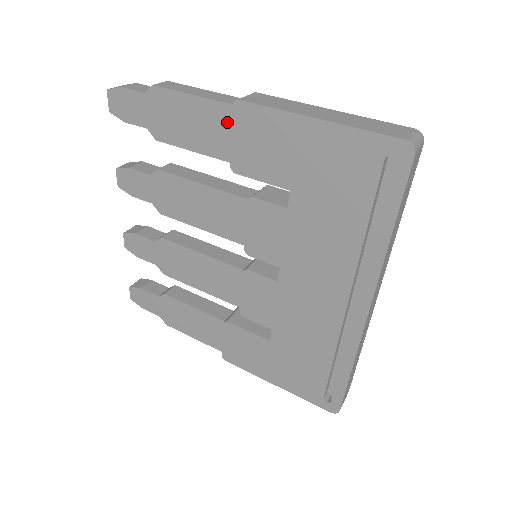
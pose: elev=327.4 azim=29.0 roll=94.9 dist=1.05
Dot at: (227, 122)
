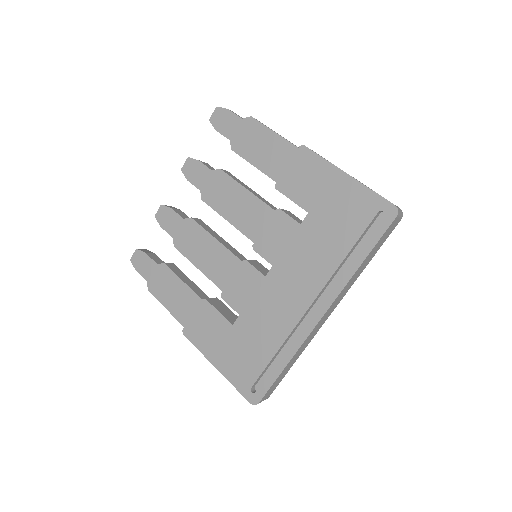
Dot at: (288, 156)
